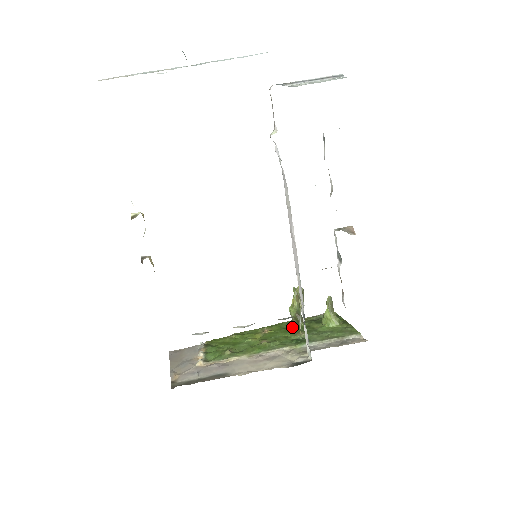
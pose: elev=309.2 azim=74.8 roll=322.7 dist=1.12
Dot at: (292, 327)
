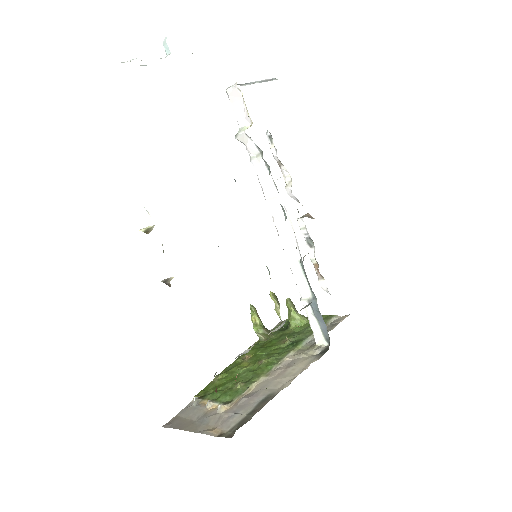
Dot at: (267, 343)
